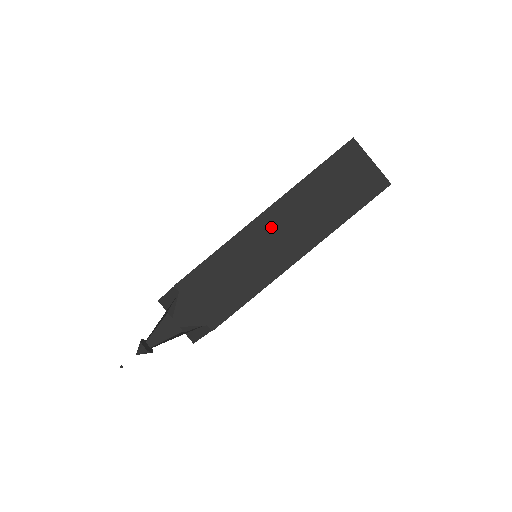
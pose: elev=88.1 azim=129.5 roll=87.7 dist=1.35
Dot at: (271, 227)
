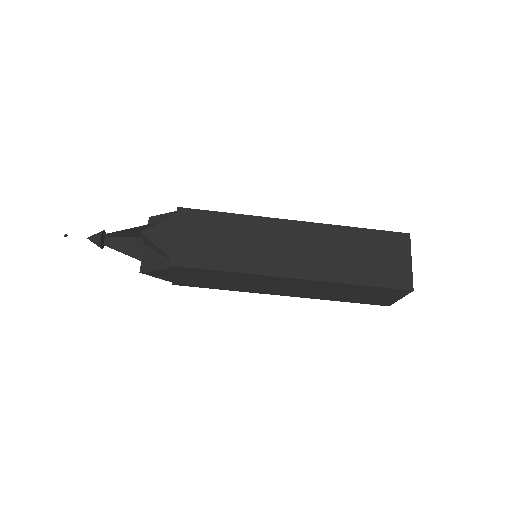
Dot at: (287, 283)
